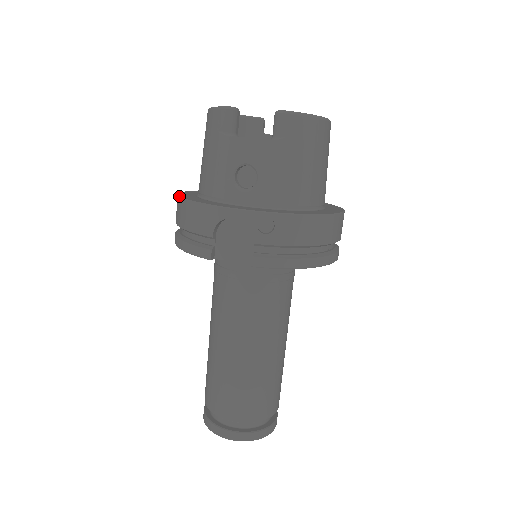
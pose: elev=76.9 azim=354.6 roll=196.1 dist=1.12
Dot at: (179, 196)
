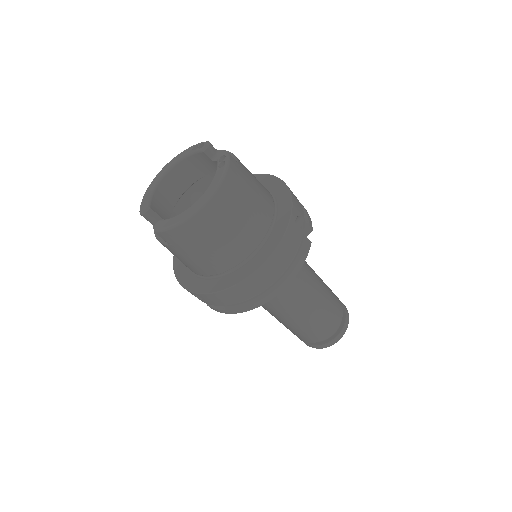
Dot at: occluded
